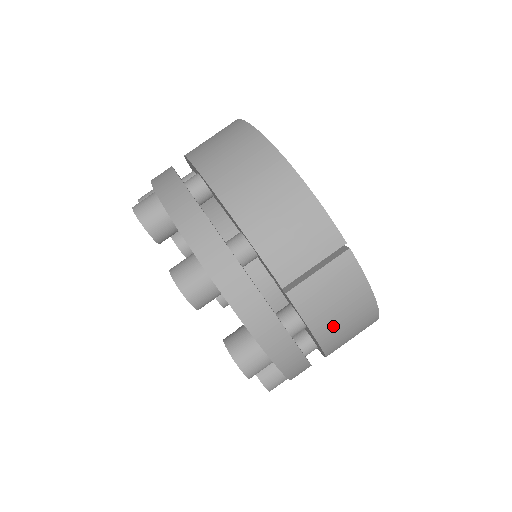
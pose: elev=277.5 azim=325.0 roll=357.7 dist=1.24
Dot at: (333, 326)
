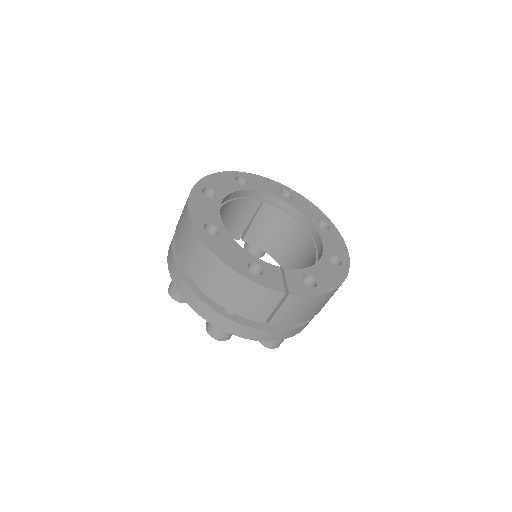
Dot at: (309, 314)
